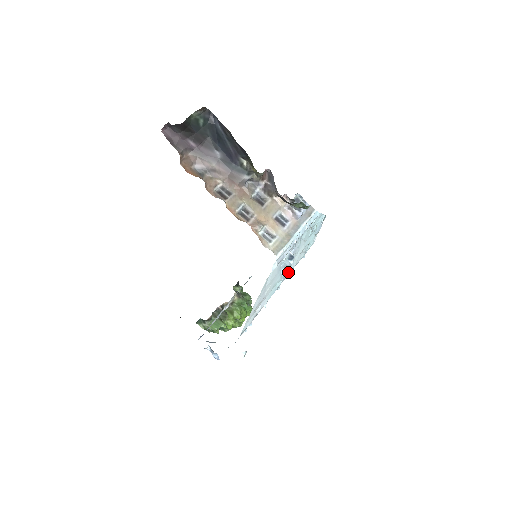
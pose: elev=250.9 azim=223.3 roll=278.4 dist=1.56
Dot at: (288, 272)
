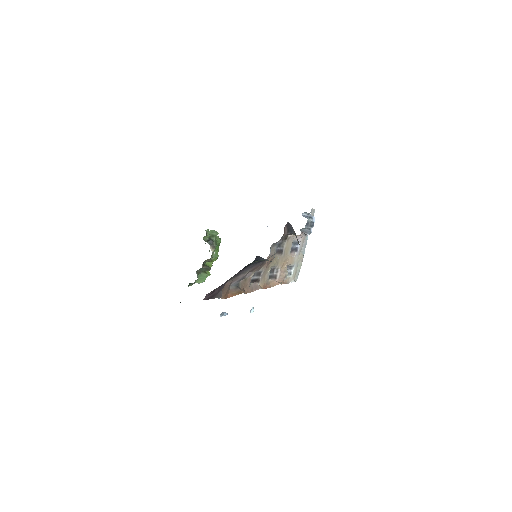
Dot at: occluded
